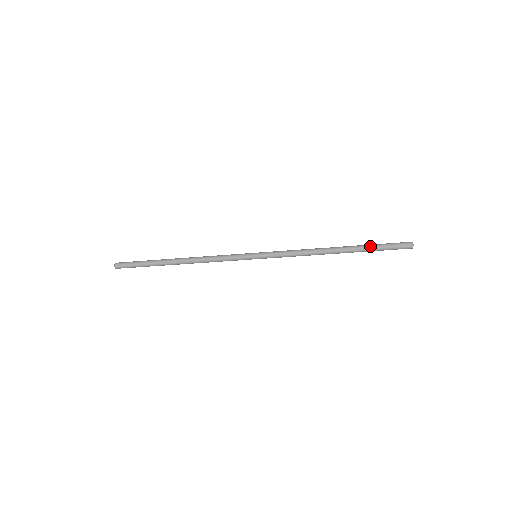
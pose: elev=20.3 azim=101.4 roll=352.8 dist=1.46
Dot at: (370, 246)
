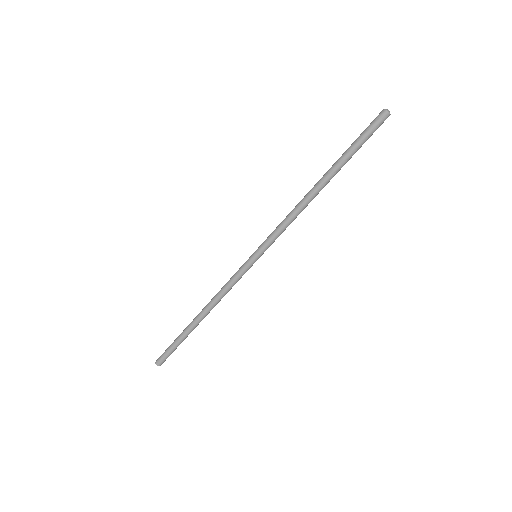
Dot at: (346, 150)
